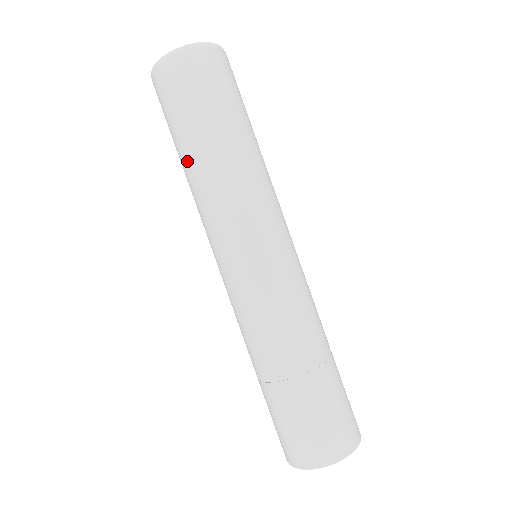
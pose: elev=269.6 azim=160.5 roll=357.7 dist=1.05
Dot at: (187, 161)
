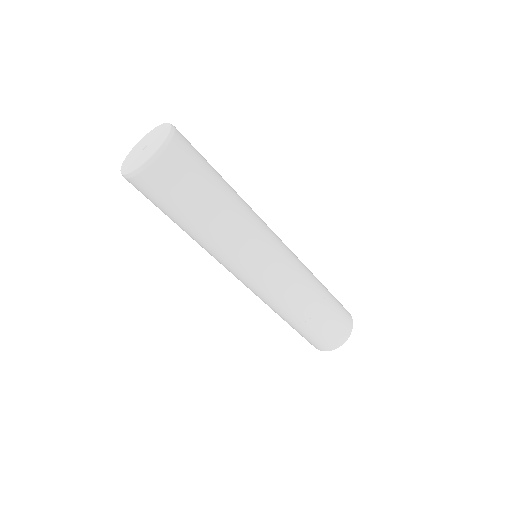
Dot at: (192, 230)
